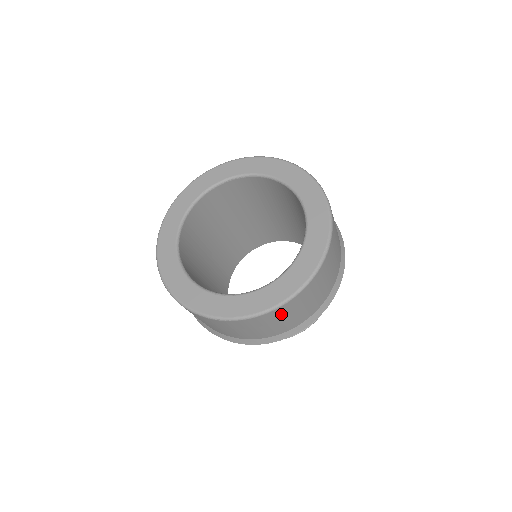
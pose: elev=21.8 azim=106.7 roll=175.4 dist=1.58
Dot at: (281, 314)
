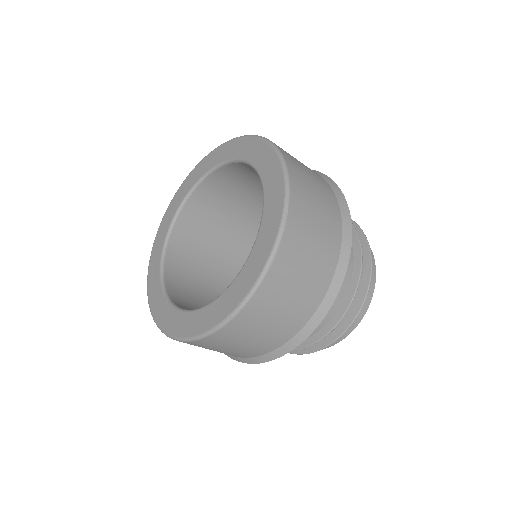
Dot at: (198, 345)
